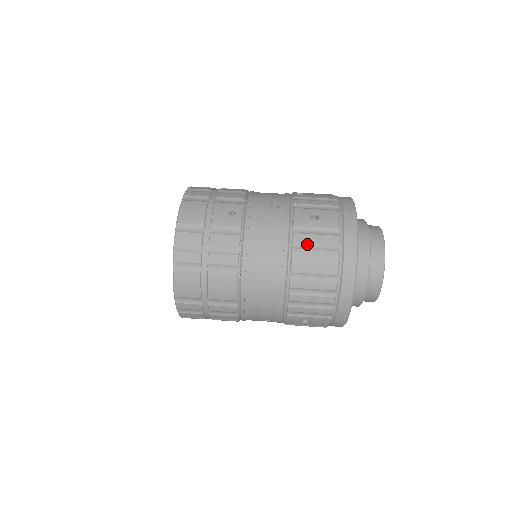
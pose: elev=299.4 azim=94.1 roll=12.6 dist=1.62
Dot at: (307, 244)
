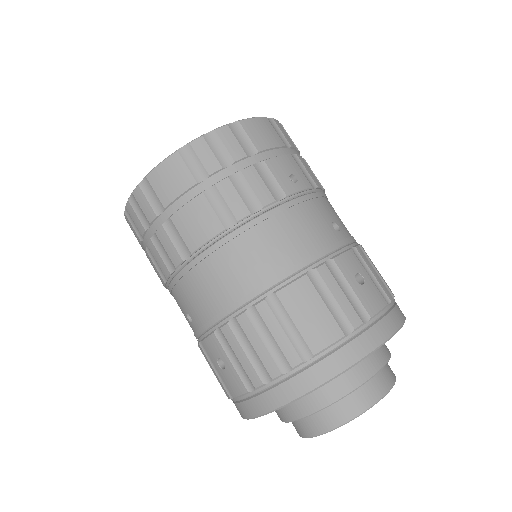
Dot at: (324, 289)
